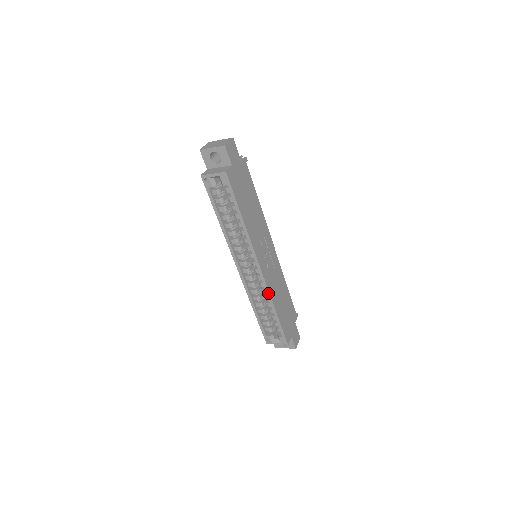
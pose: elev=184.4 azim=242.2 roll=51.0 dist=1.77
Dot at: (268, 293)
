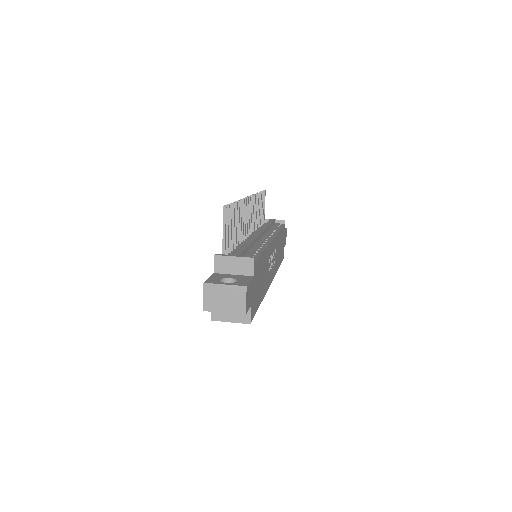
Dot at: occluded
